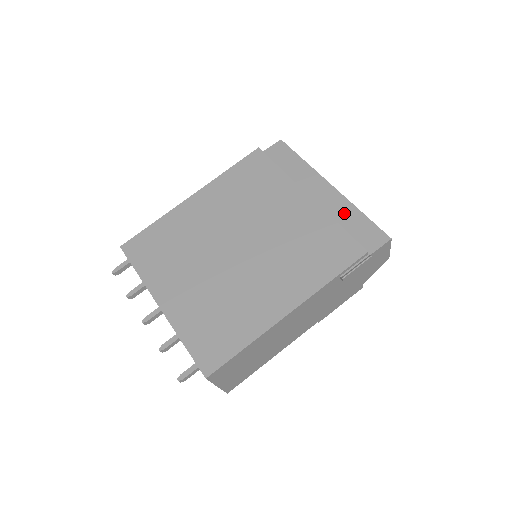
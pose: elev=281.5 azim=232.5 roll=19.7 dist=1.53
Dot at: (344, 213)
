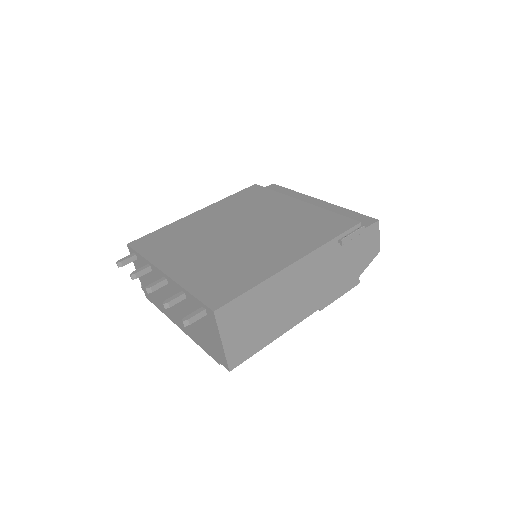
Dot at: (334, 211)
